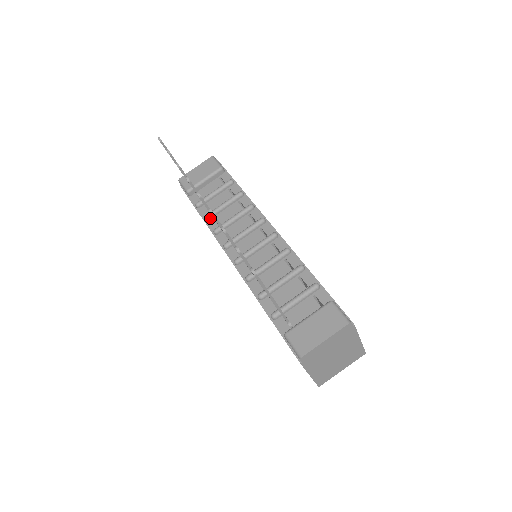
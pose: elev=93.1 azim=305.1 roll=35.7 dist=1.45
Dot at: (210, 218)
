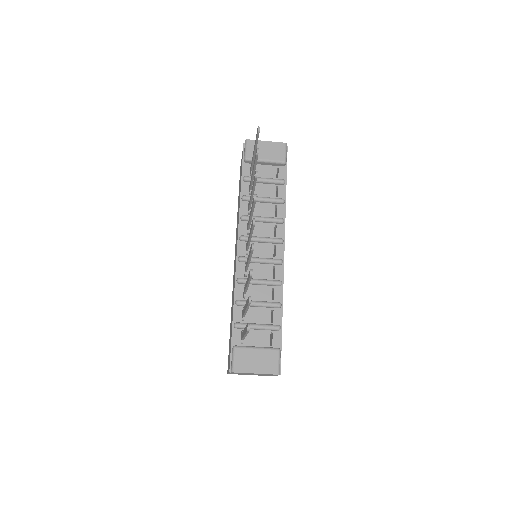
Dot at: (246, 200)
